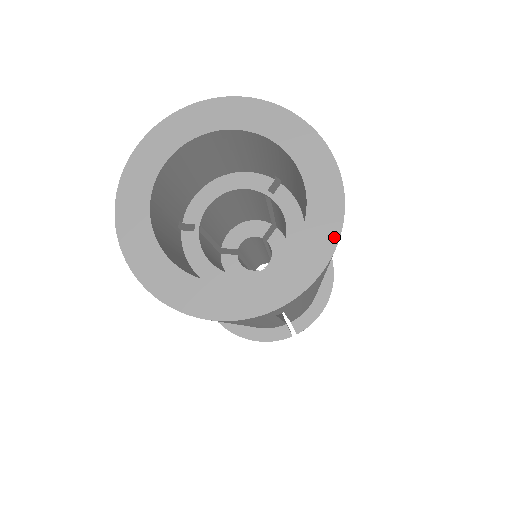
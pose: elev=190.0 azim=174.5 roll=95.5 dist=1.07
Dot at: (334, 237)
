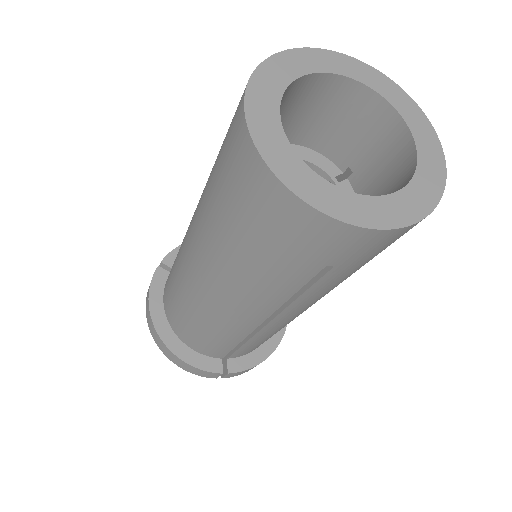
Dot at: (433, 202)
